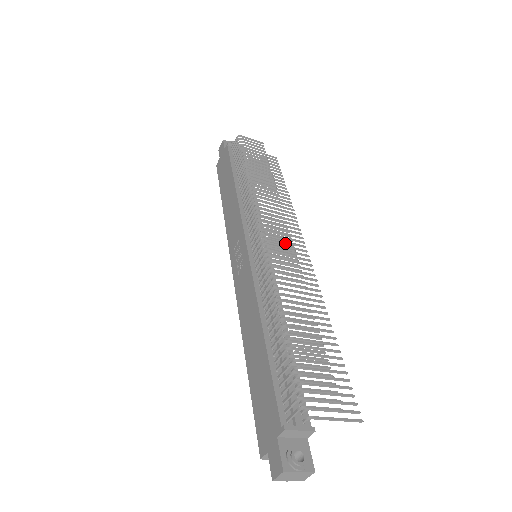
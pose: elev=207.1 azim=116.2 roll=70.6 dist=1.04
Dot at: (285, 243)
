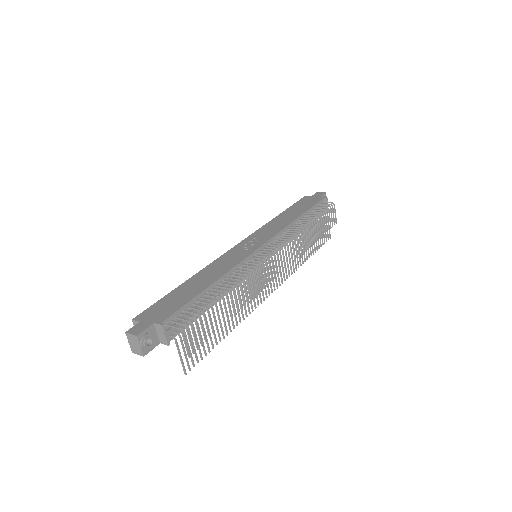
Dot at: occluded
